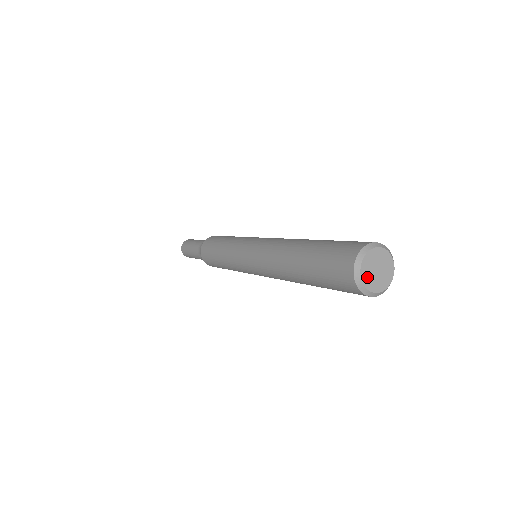
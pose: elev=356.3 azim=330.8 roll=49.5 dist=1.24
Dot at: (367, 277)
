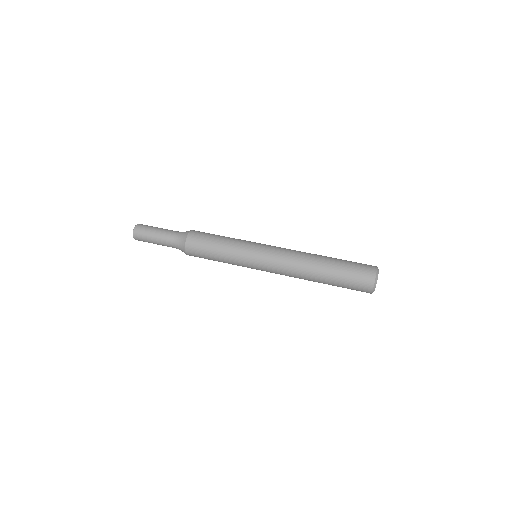
Dot at: occluded
